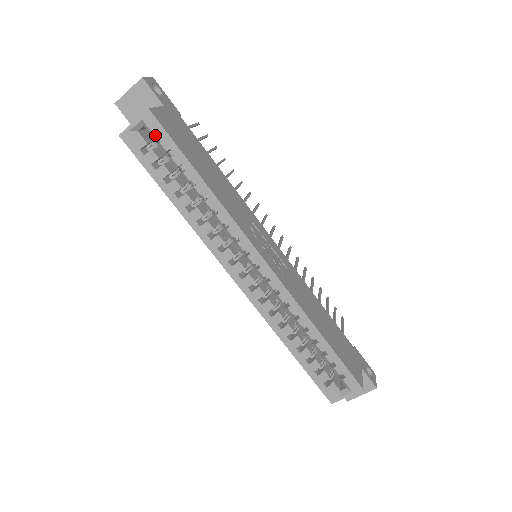
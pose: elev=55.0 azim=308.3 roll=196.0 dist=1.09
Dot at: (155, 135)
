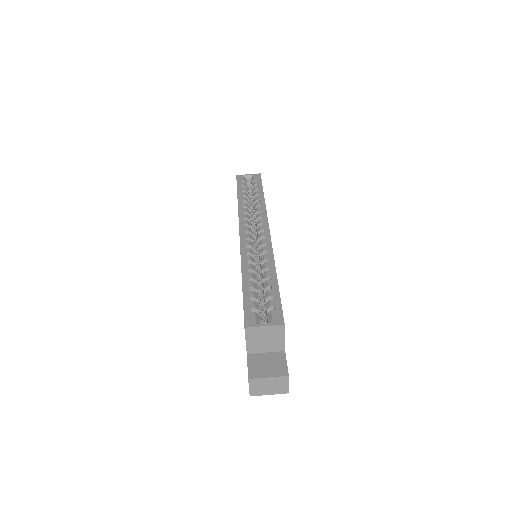
Dot at: (255, 179)
